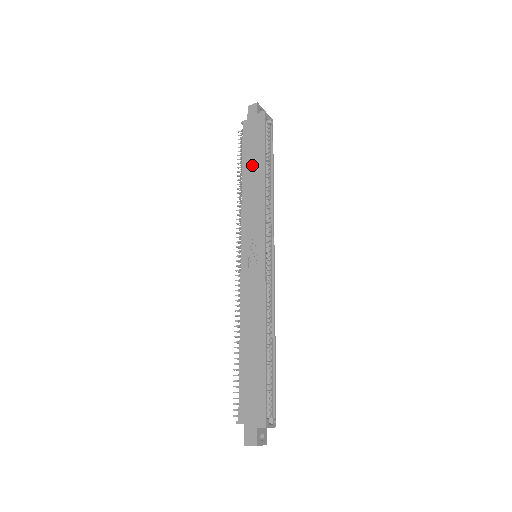
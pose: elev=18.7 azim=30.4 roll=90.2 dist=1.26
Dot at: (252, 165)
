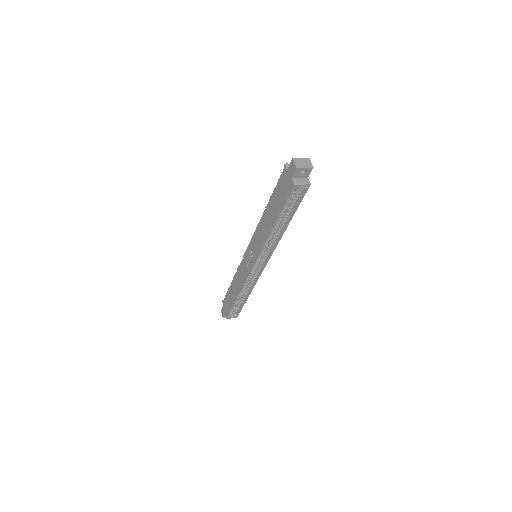
Dot at: (271, 211)
